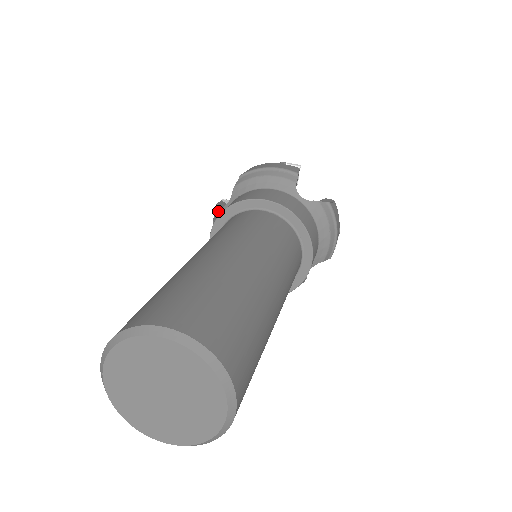
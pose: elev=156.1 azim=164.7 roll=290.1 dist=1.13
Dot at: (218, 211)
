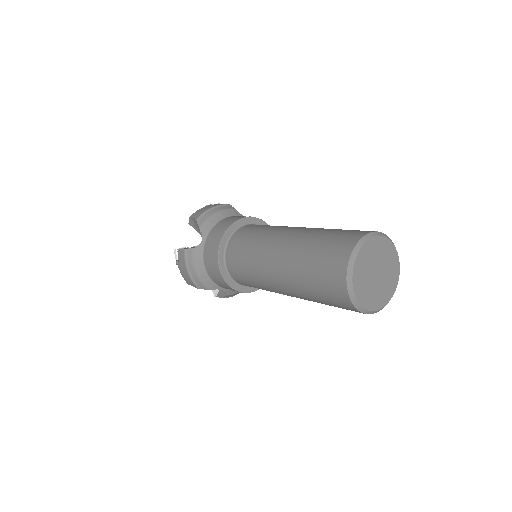
Dot at: (194, 251)
